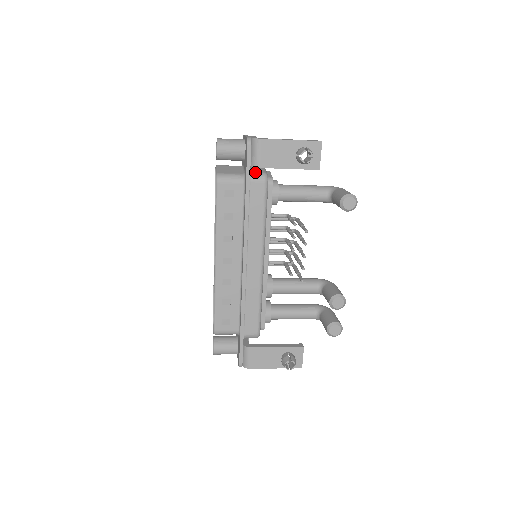
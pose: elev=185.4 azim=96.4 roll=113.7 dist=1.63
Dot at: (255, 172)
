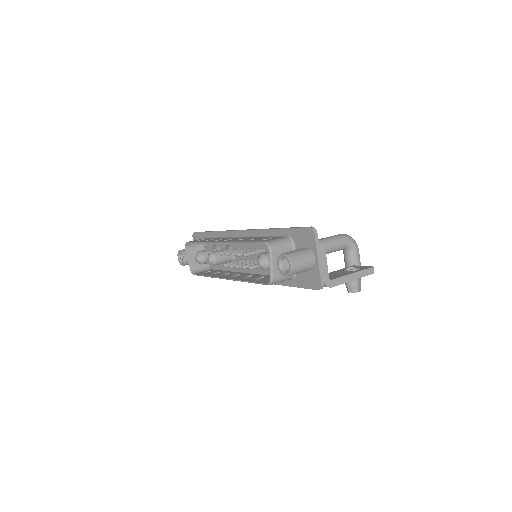
Dot at: occluded
